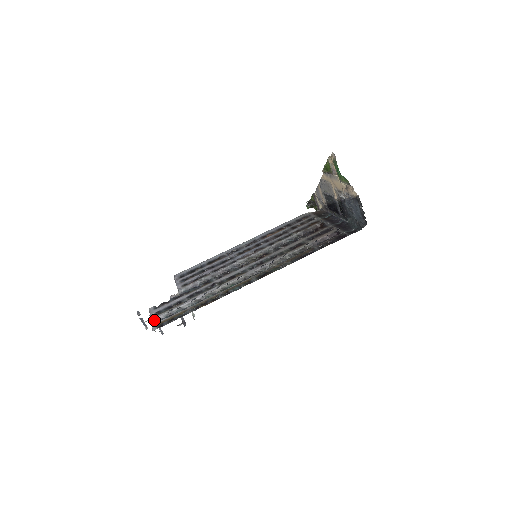
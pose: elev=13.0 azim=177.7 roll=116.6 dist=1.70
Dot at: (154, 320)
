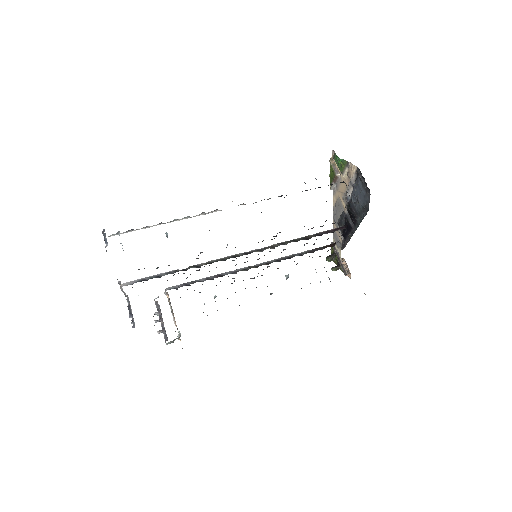
Dot at: (125, 284)
